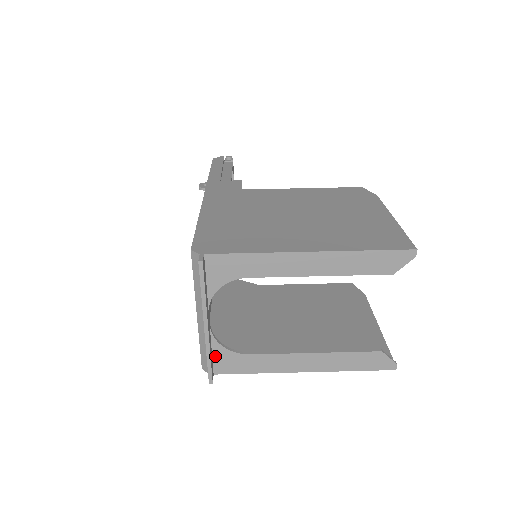
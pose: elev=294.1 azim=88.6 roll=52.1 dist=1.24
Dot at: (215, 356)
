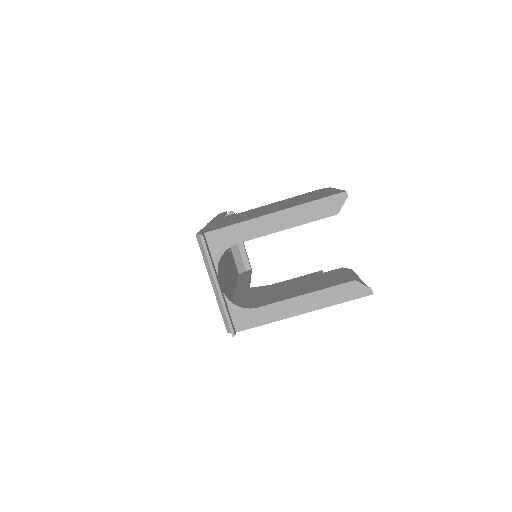
Dot at: (233, 315)
